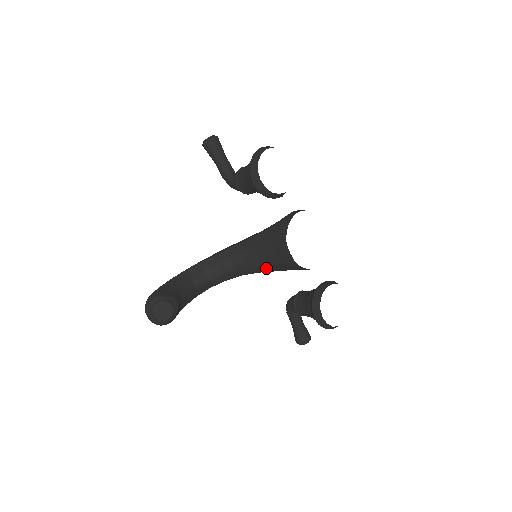
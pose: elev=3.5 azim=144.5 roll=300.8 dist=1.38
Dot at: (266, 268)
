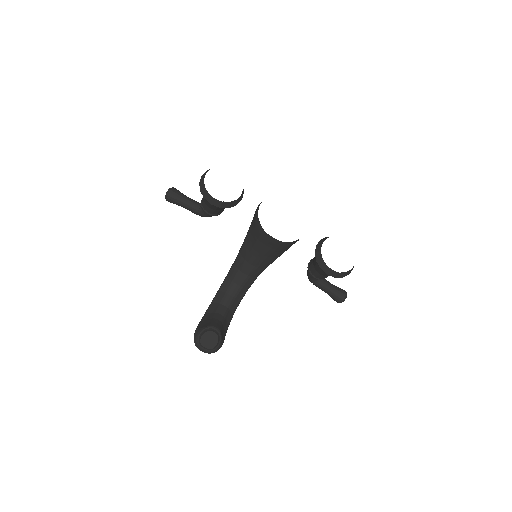
Dot at: (268, 260)
